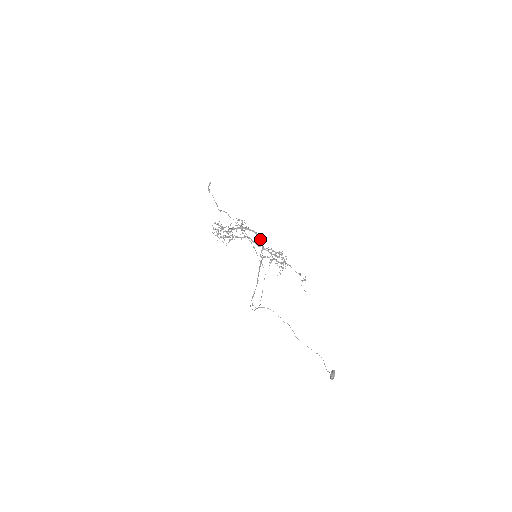
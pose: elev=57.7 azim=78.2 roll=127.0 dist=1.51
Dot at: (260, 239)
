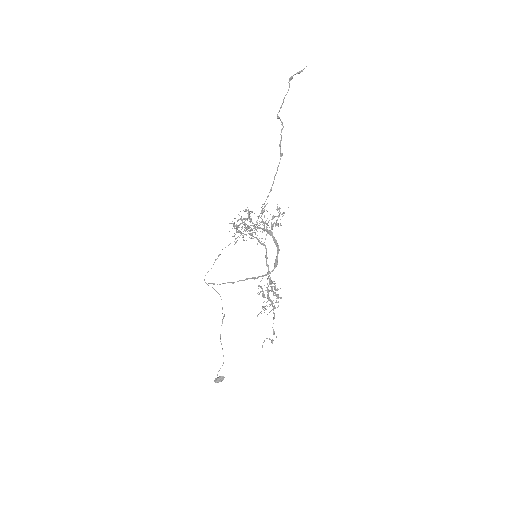
Dot at: (275, 262)
